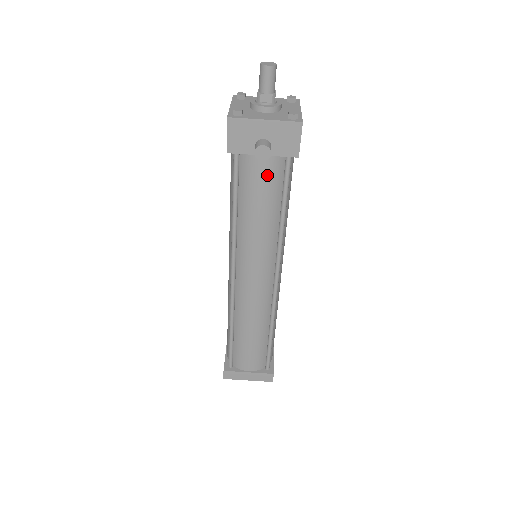
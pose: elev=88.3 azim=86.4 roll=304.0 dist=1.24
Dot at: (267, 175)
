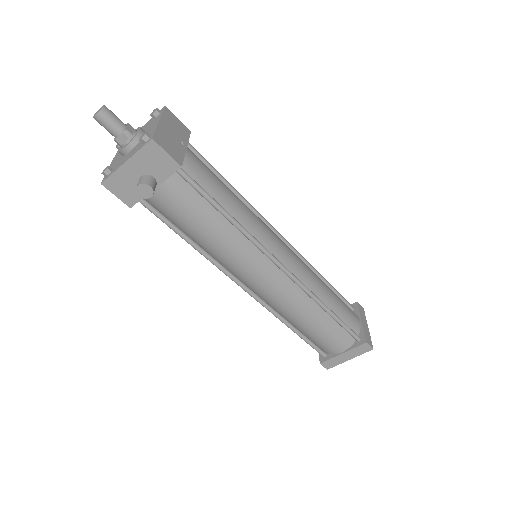
Dot at: (177, 199)
